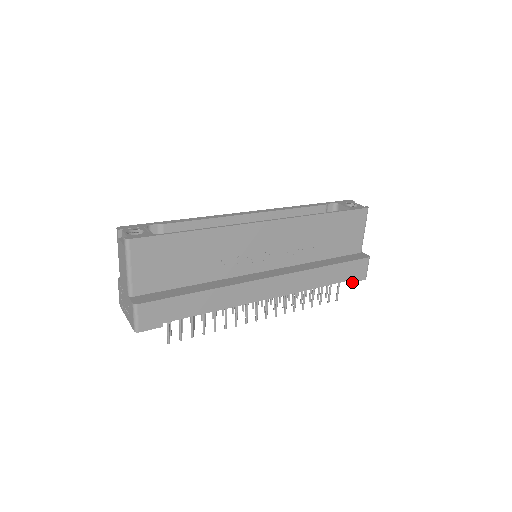
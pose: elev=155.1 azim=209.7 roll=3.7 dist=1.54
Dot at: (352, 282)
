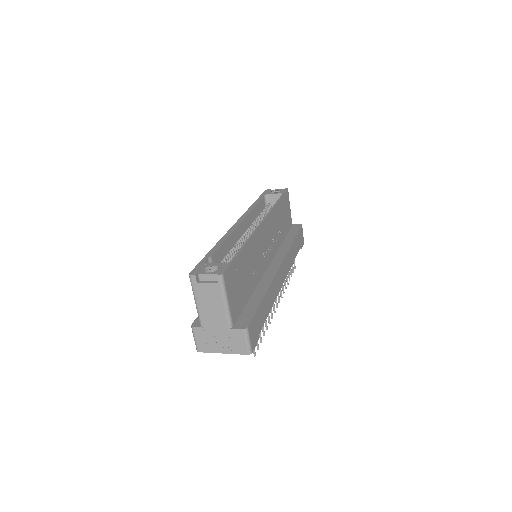
Dot at: (301, 248)
